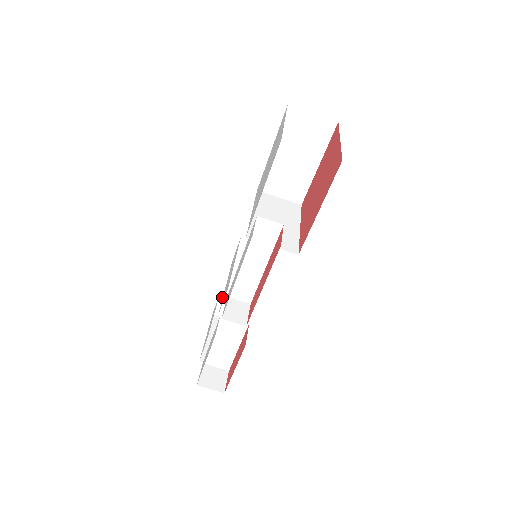
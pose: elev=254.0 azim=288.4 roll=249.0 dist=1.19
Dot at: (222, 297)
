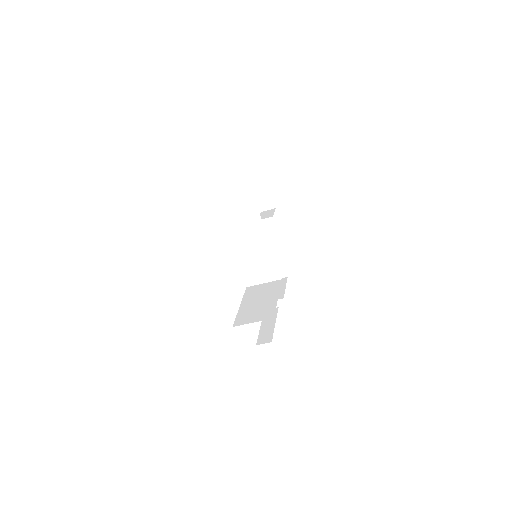
Dot at: occluded
